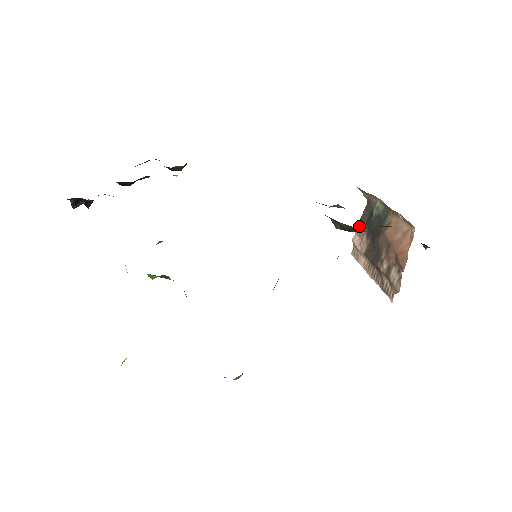
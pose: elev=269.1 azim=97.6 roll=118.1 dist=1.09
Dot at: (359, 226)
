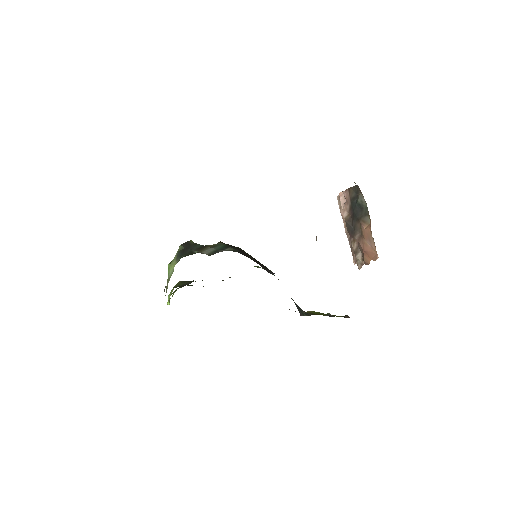
Dot at: (346, 192)
